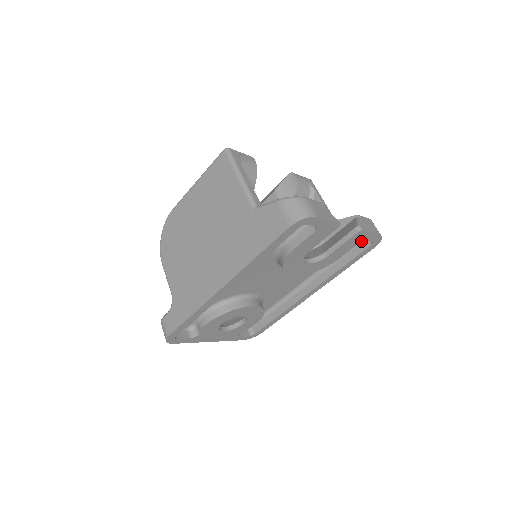
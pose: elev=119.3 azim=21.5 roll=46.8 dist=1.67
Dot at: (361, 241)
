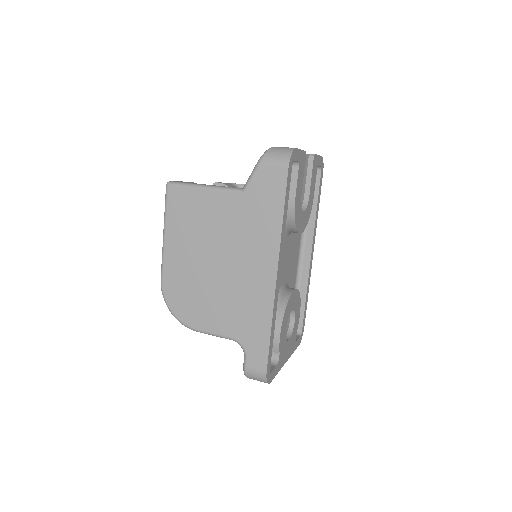
Dot at: occluded
